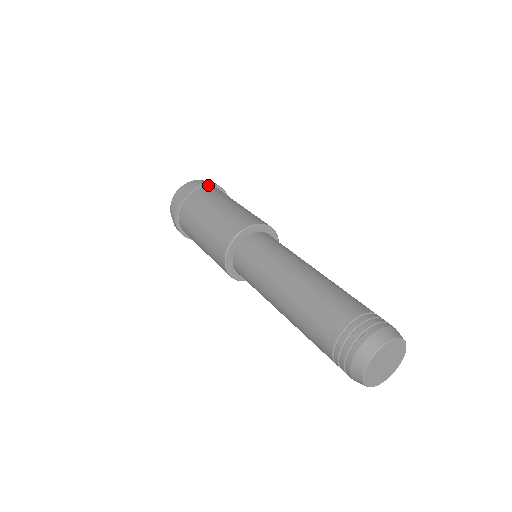
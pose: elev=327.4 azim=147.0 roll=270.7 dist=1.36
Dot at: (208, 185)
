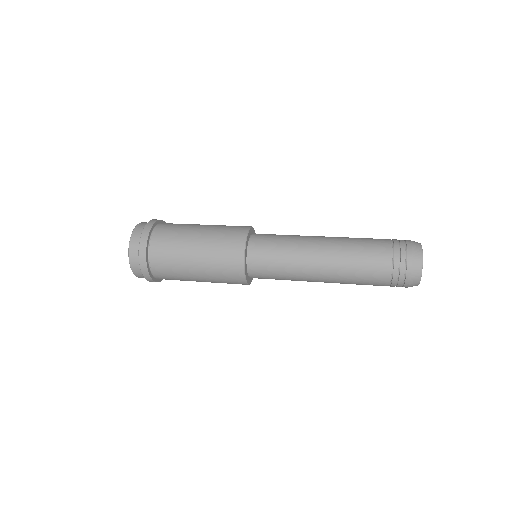
Dot at: occluded
